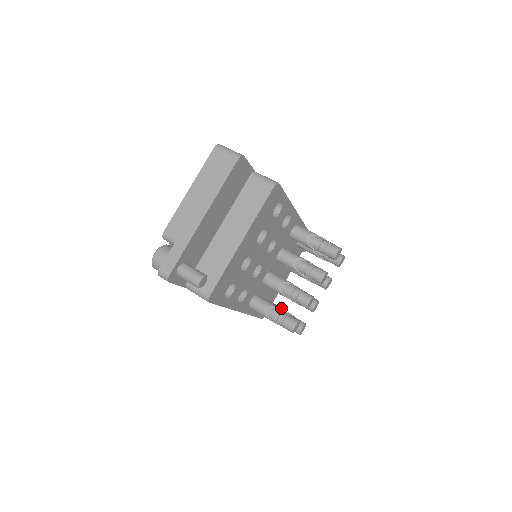
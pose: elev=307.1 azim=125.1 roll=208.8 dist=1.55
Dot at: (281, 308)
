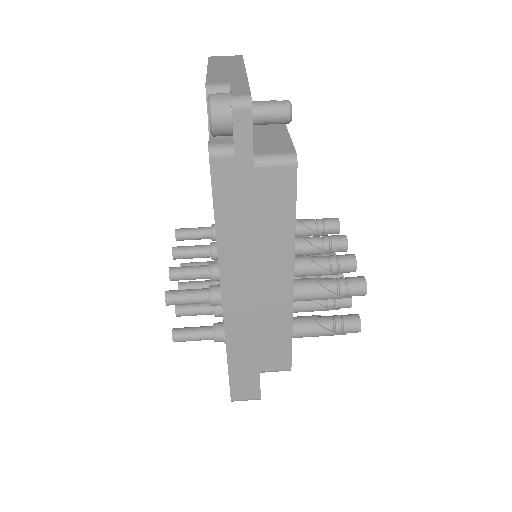
Dot at: (315, 316)
